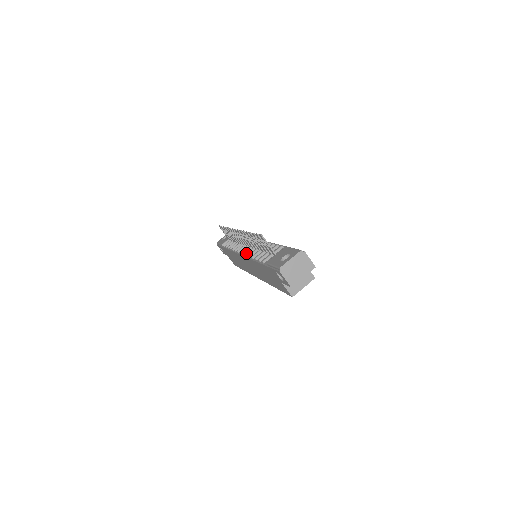
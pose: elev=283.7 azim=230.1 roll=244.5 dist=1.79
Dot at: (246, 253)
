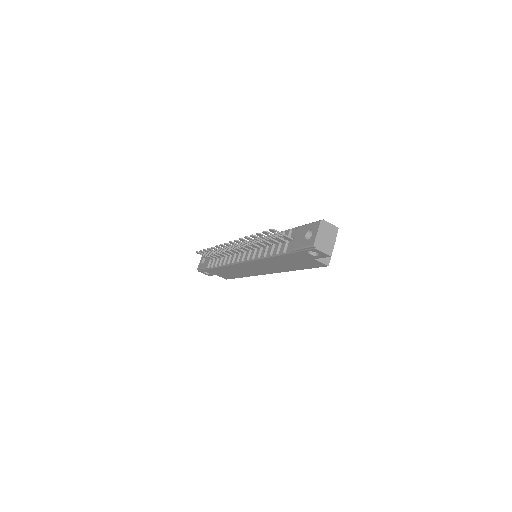
Dot at: (252, 257)
